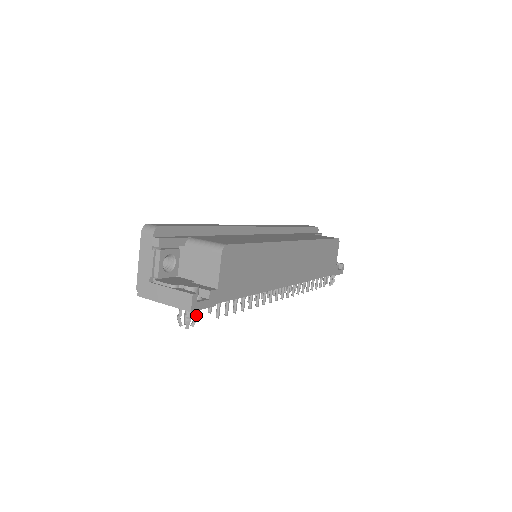
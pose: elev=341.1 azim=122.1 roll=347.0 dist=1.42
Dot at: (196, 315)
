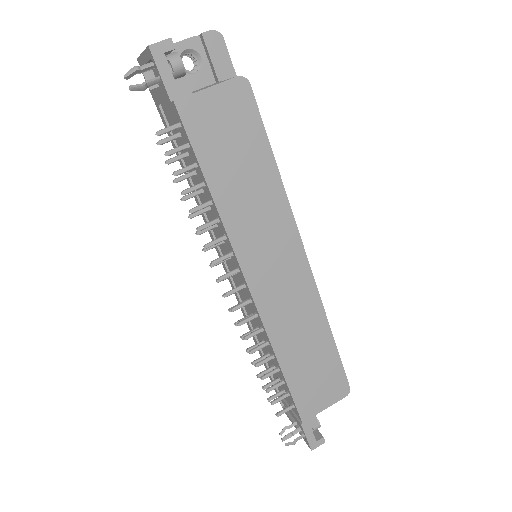
Dot at: (147, 82)
